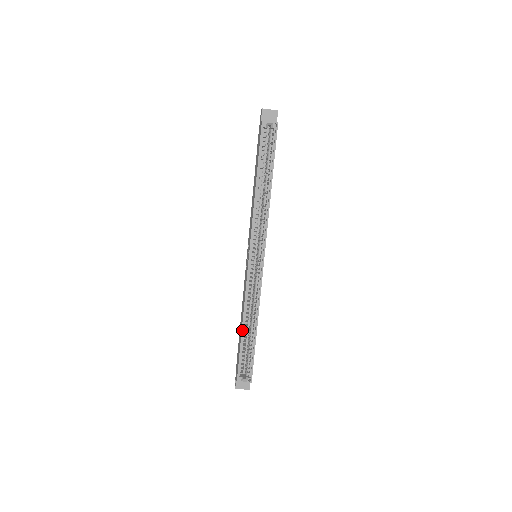
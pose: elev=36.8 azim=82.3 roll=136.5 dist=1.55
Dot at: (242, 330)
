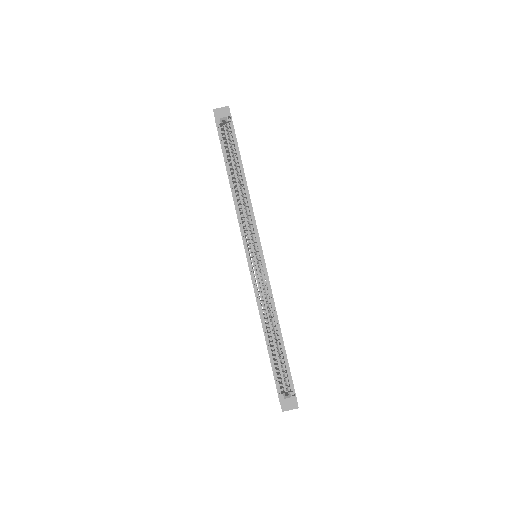
Dot at: (265, 338)
